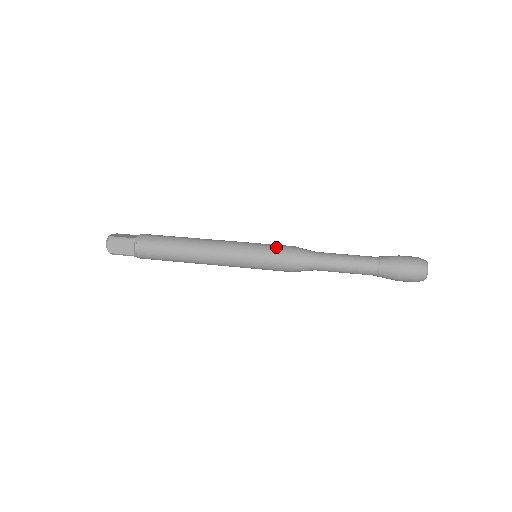
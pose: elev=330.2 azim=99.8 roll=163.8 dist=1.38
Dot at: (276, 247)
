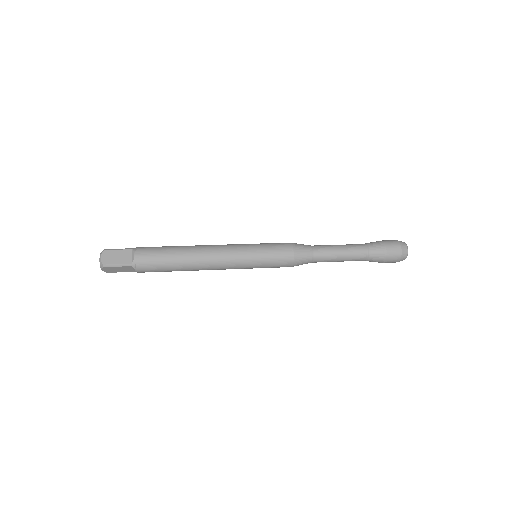
Dot at: (275, 243)
